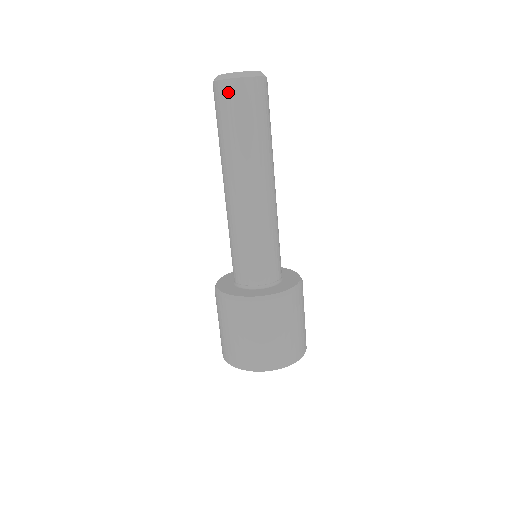
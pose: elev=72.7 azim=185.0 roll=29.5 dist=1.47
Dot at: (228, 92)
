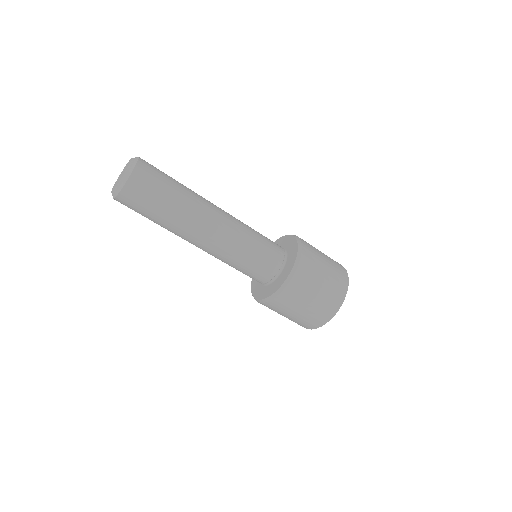
Dot at: (124, 204)
